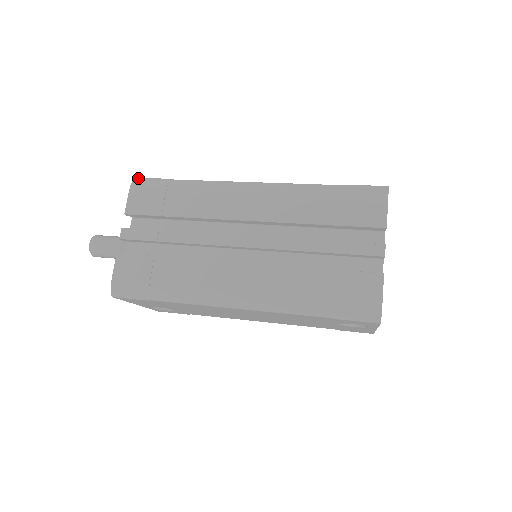
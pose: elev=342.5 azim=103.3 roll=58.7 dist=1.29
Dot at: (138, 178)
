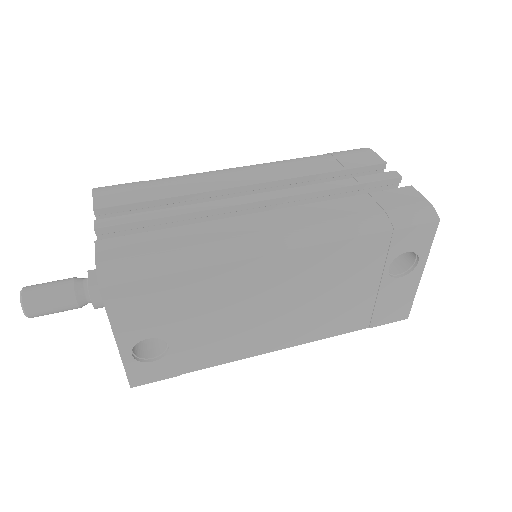
Dot at: (99, 187)
